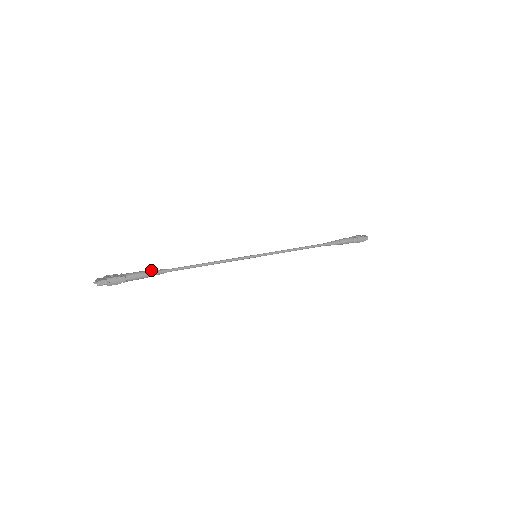
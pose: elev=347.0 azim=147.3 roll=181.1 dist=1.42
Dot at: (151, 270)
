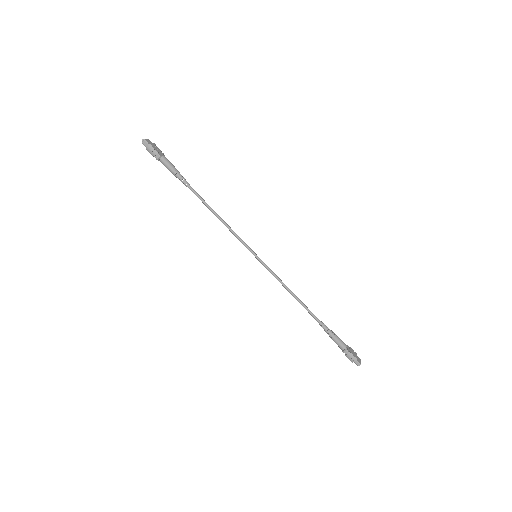
Dot at: occluded
